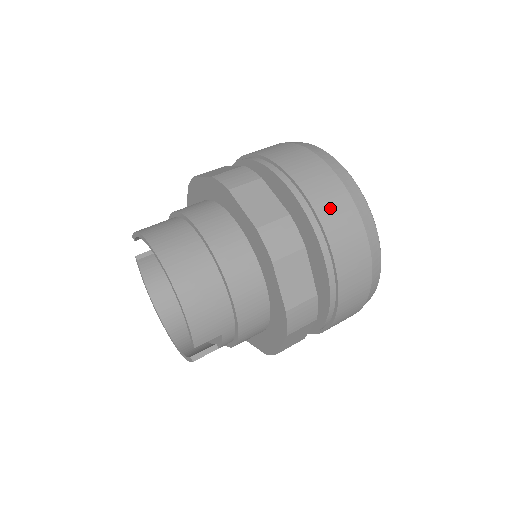
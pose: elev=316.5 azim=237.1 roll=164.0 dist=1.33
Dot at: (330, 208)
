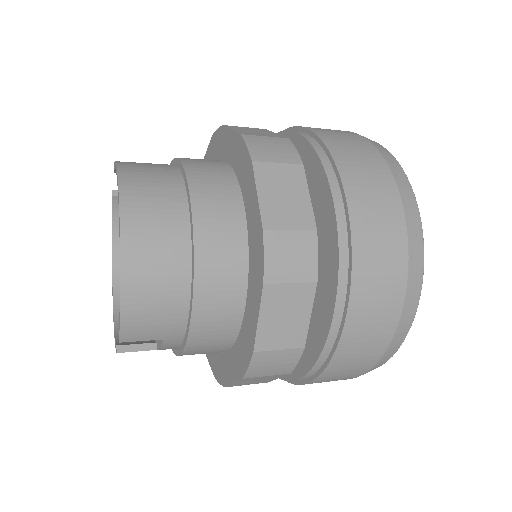
Dot at: (373, 245)
